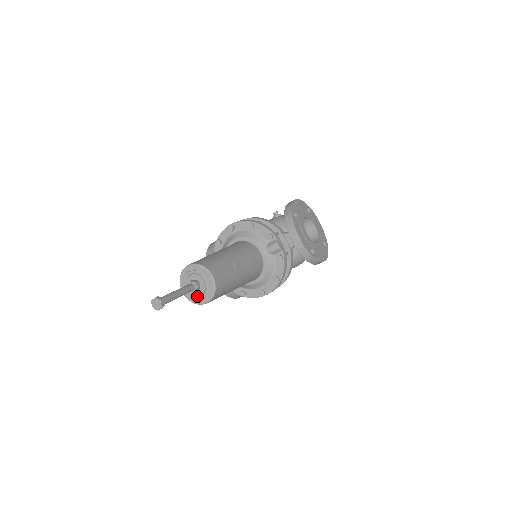
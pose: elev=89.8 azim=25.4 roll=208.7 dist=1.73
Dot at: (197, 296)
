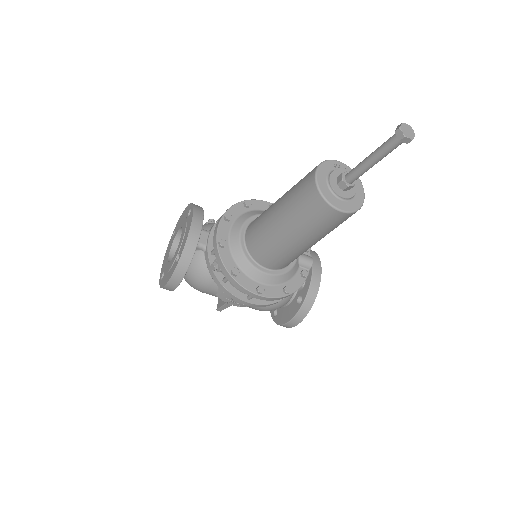
Dot at: (334, 194)
